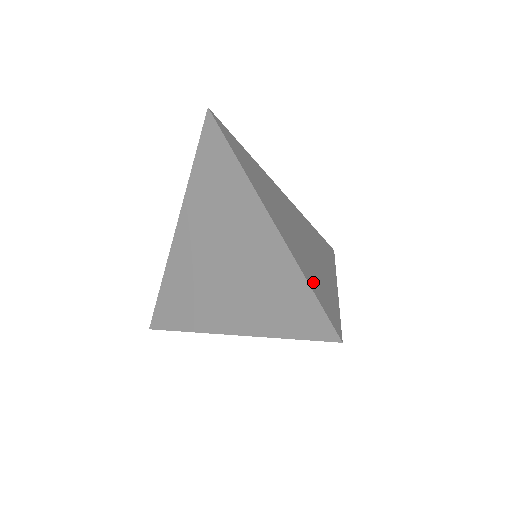
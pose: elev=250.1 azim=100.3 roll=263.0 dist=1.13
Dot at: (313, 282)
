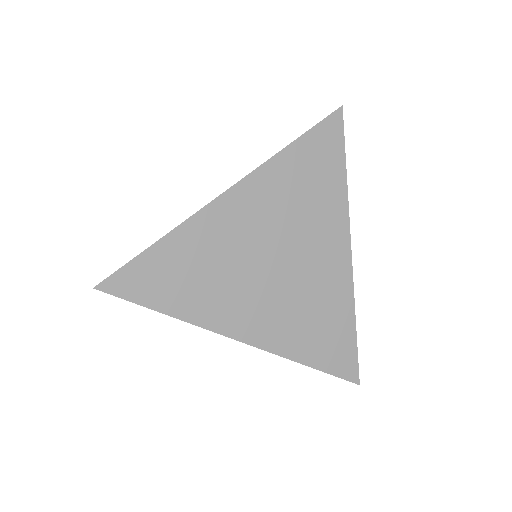
Dot at: (317, 350)
